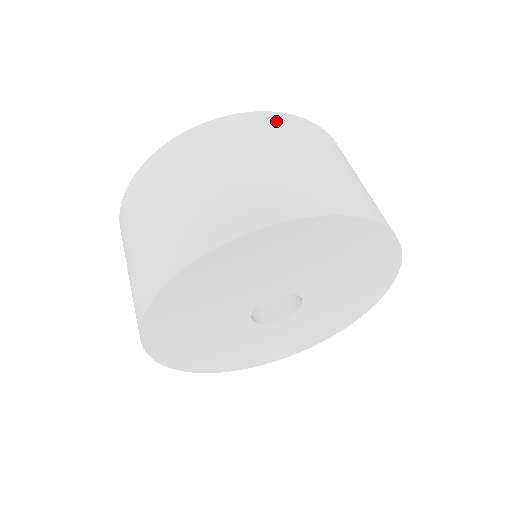
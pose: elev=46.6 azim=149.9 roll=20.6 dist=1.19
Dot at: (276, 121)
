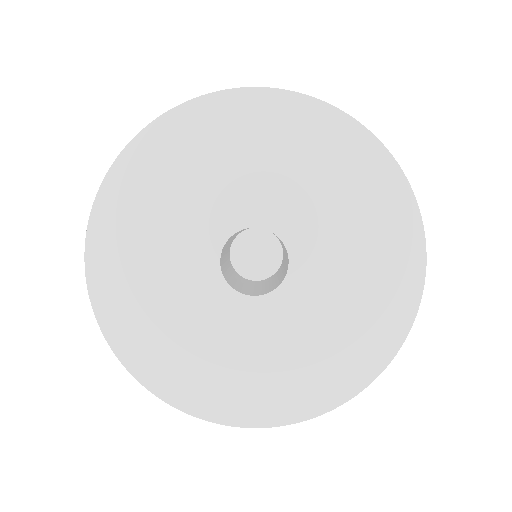
Dot at: occluded
